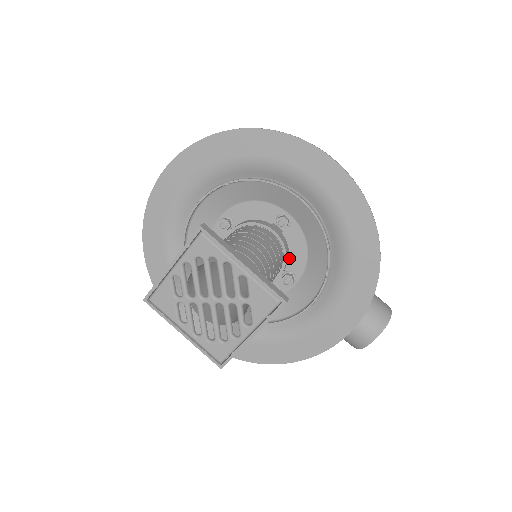
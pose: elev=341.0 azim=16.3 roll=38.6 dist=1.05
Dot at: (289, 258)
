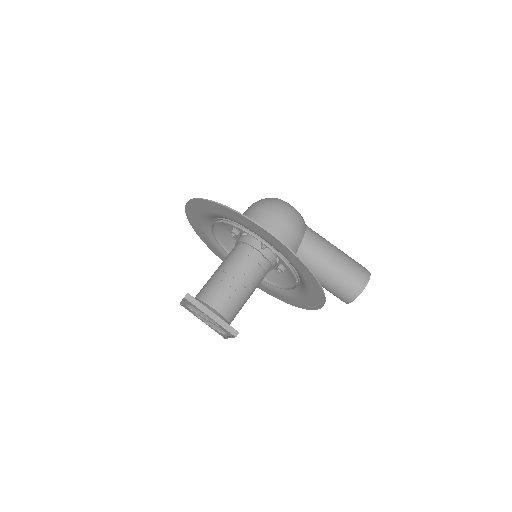
Dot at: occluded
